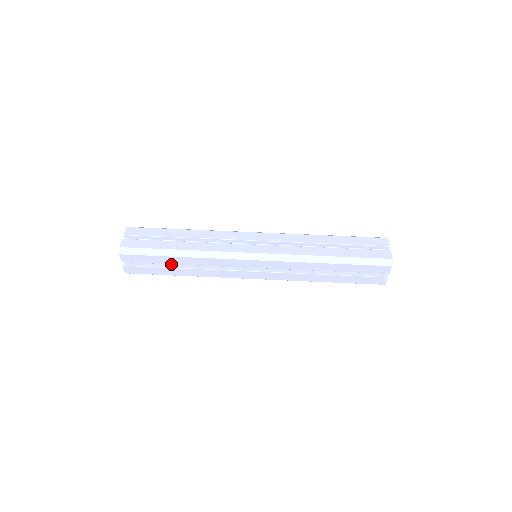
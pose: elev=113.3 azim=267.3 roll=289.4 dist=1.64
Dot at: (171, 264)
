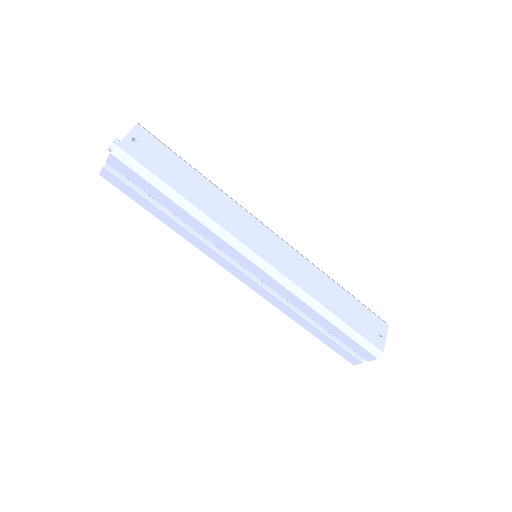
Dot at: occluded
